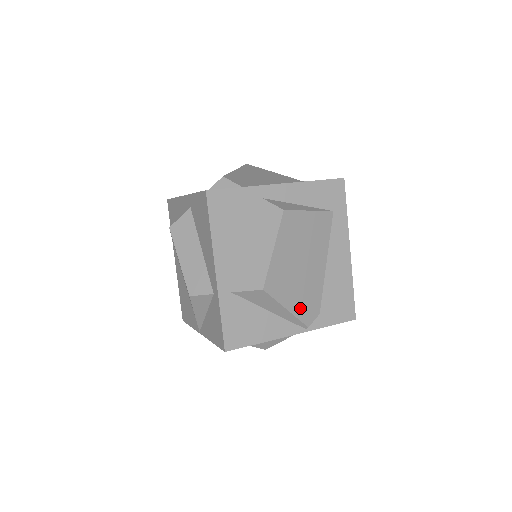
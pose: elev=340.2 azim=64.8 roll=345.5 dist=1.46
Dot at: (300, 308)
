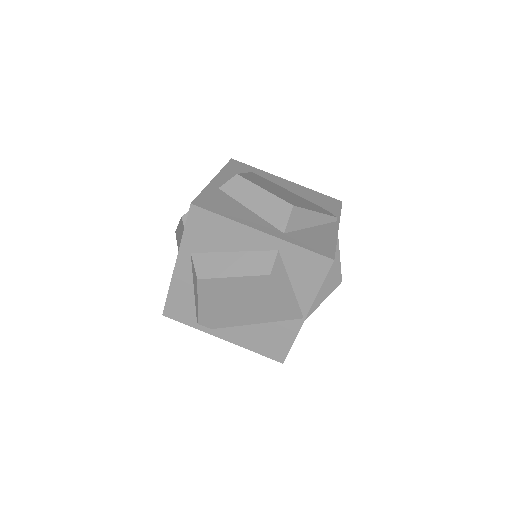
Dot at: (318, 210)
